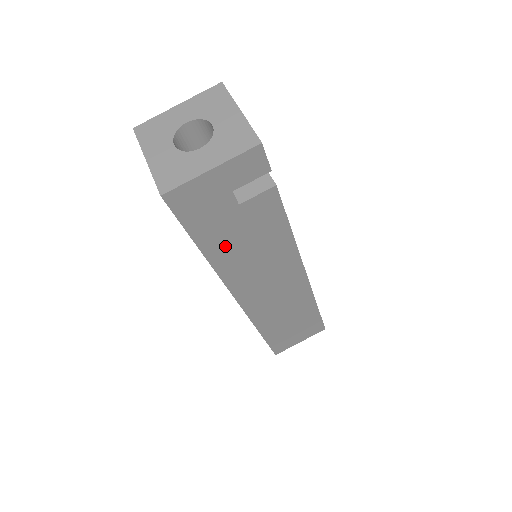
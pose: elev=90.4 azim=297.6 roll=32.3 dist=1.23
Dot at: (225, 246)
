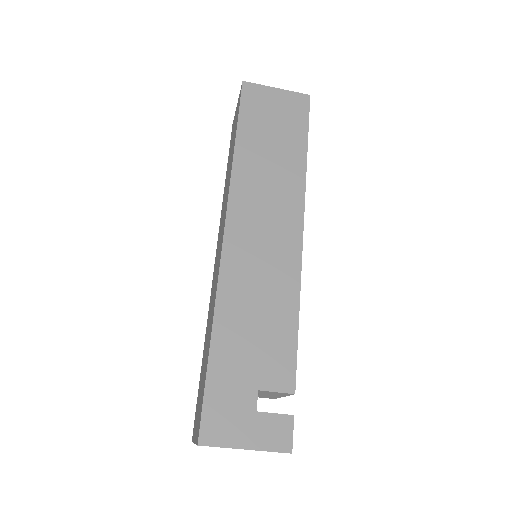
Dot at: occluded
